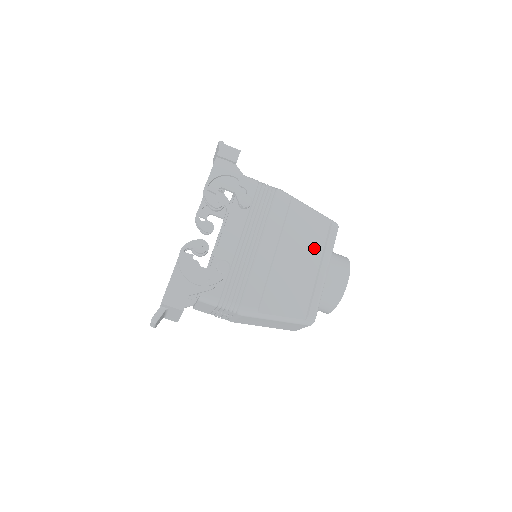
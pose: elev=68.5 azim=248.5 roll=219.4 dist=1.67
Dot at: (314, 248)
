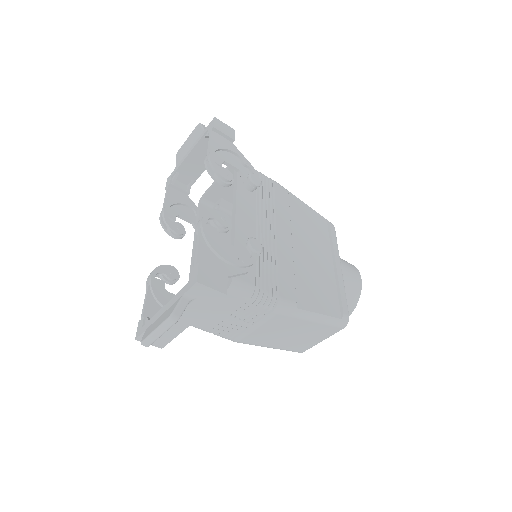
Dot at: (323, 244)
